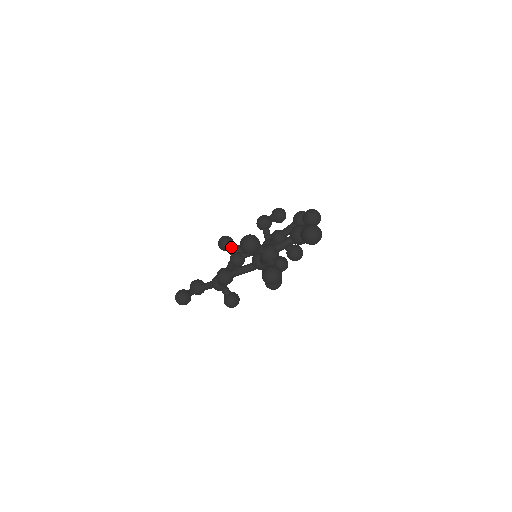
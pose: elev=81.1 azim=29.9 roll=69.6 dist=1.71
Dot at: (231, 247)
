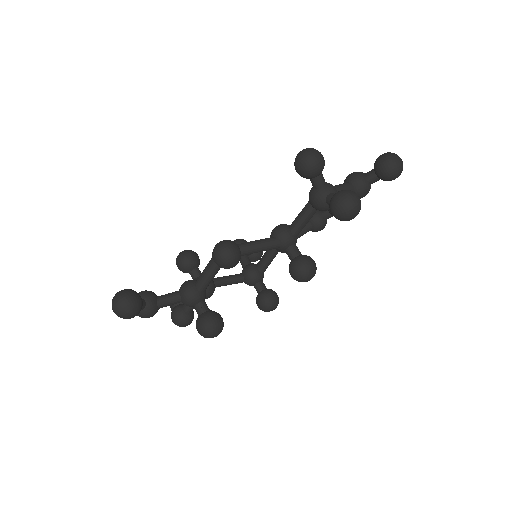
Dot at: (197, 266)
